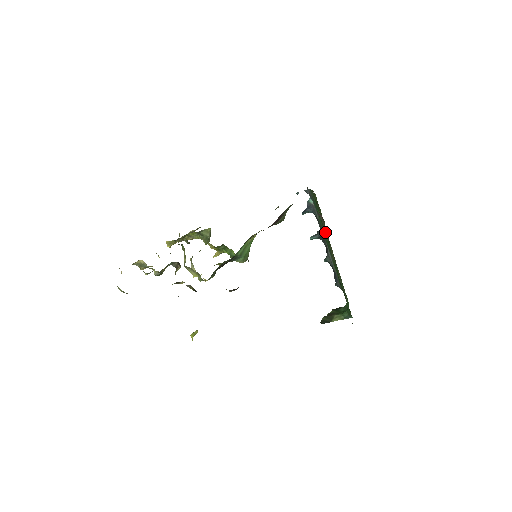
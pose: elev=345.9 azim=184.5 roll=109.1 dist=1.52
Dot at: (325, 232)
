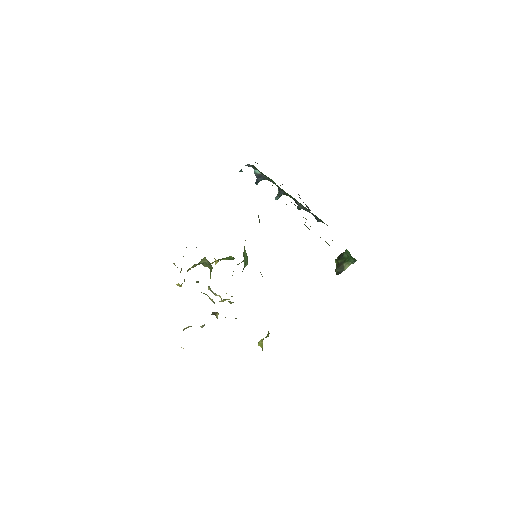
Dot at: occluded
